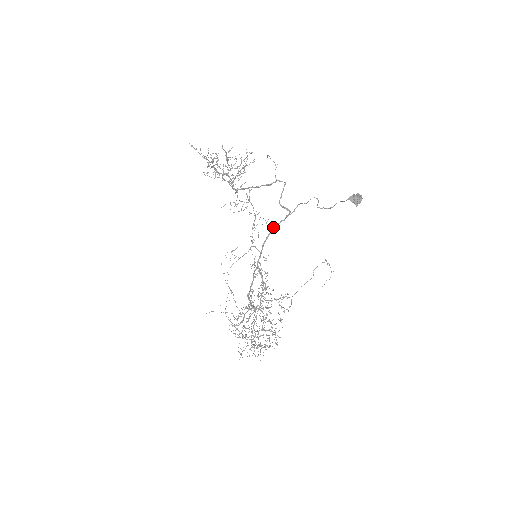
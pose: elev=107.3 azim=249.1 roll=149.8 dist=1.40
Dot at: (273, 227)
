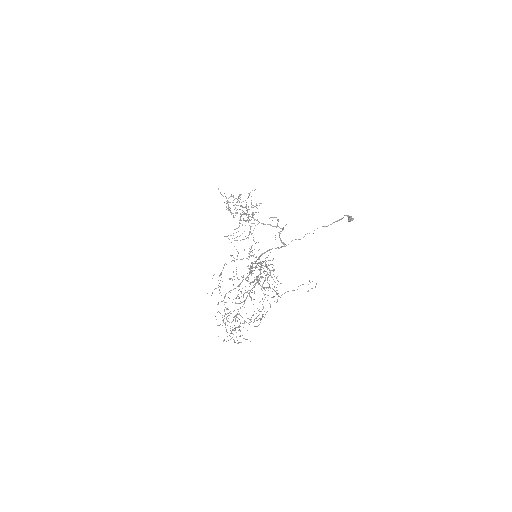
Dot at: (270, 249)
